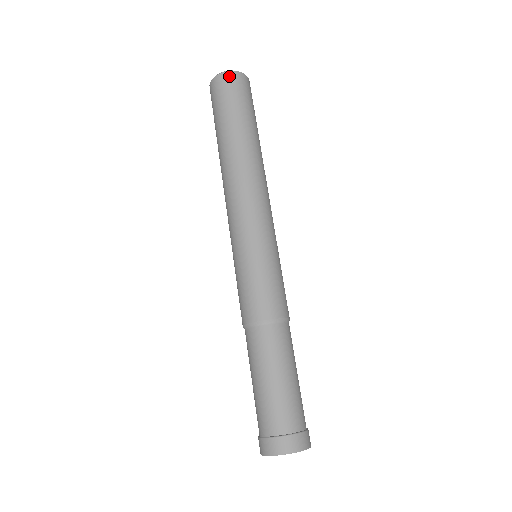
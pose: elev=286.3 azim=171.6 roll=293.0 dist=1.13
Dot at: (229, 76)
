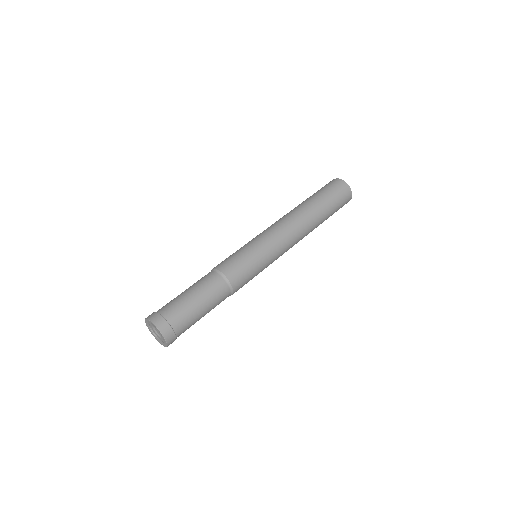
Dot at: (332, 180)
